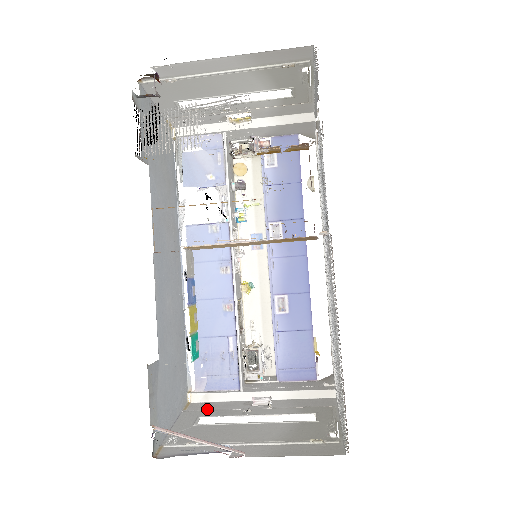
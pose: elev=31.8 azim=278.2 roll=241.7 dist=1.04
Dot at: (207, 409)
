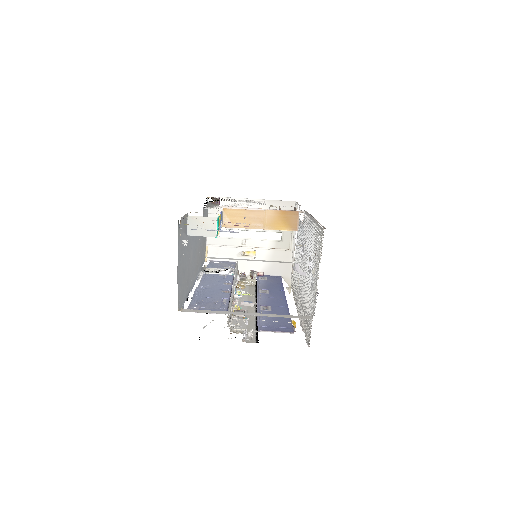
Dot at: occluded
